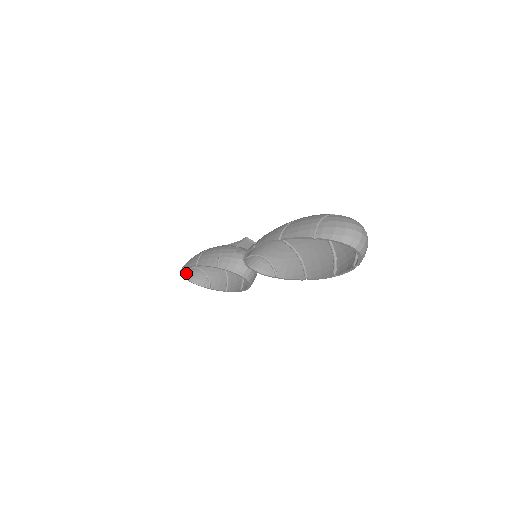
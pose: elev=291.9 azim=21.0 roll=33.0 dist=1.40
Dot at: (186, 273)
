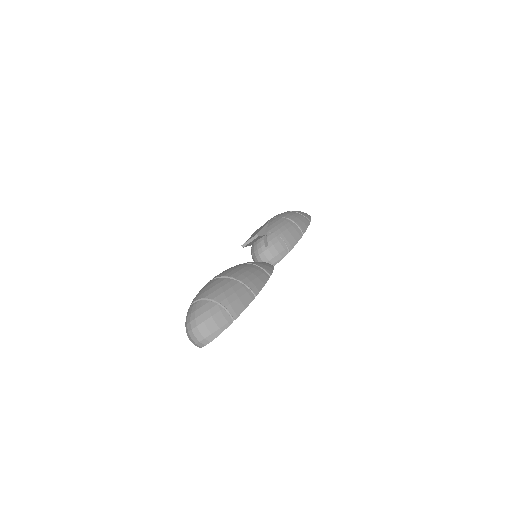
Dot at: occluded
